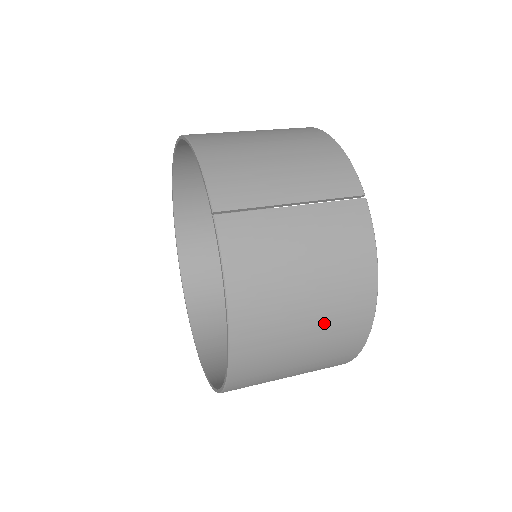
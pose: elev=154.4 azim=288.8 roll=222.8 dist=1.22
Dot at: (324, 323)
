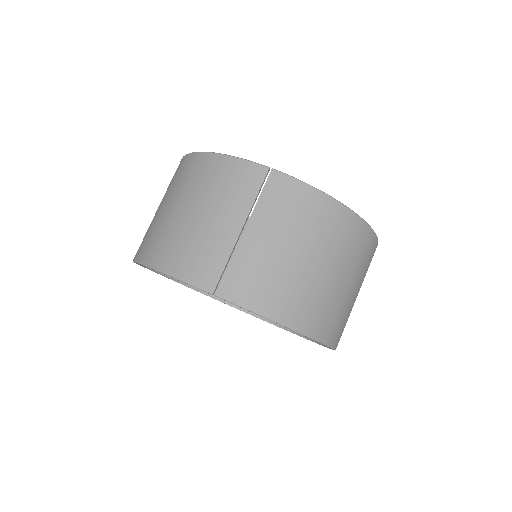
Dot at: (340, 259)
